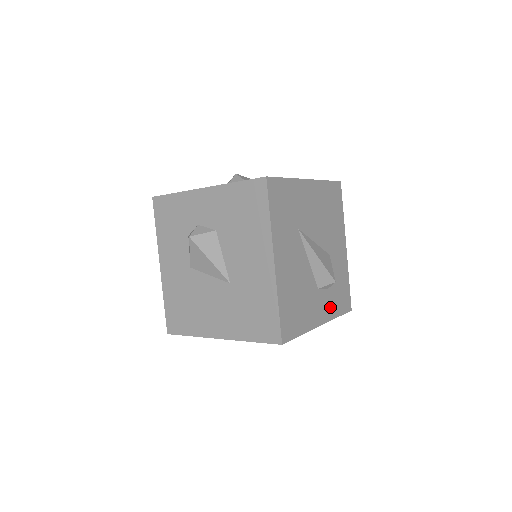
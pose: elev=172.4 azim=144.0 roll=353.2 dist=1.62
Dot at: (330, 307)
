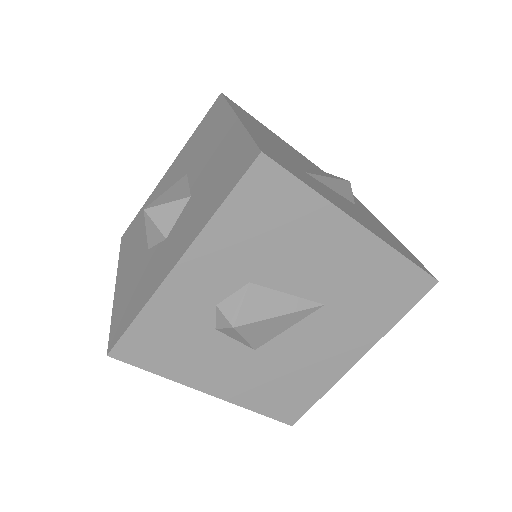
Dot at: occluded
